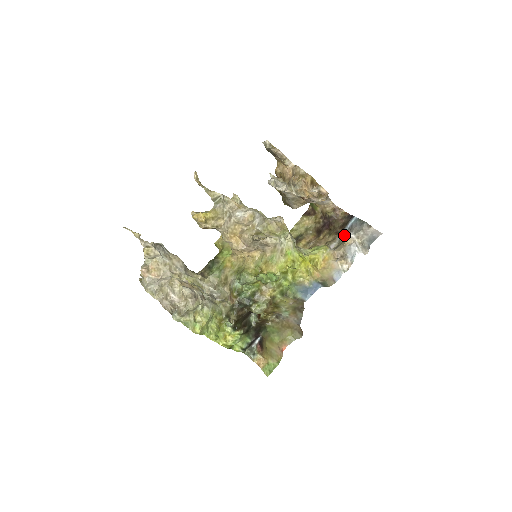
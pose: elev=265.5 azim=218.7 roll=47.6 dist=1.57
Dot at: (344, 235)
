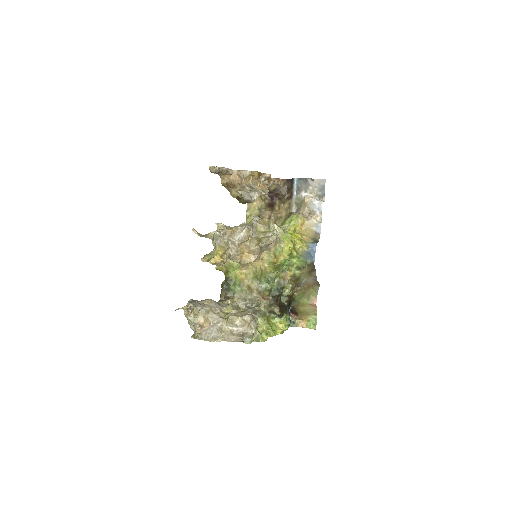
Dot at: (297, 197)
